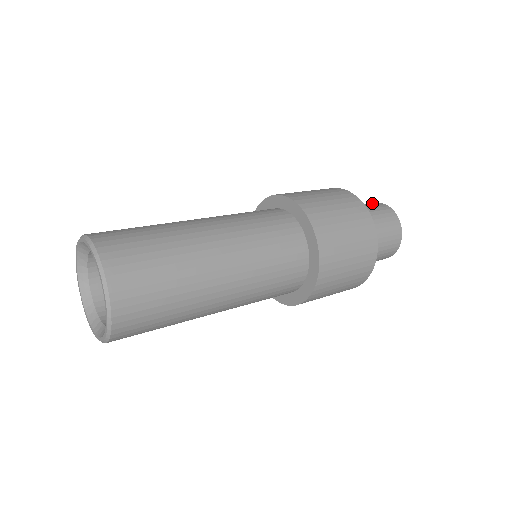
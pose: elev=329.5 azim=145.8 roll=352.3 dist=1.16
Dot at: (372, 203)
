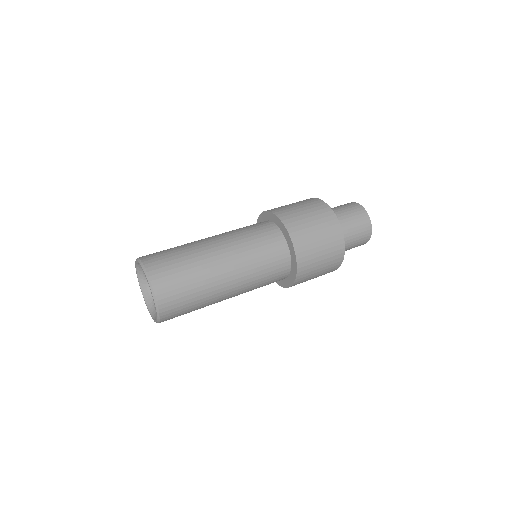
Dot at: (355, 207)
